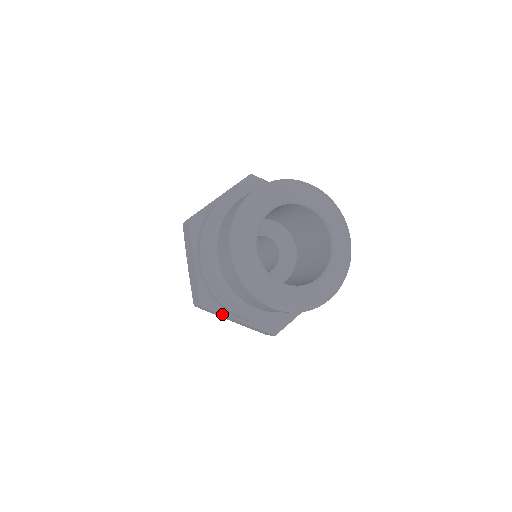
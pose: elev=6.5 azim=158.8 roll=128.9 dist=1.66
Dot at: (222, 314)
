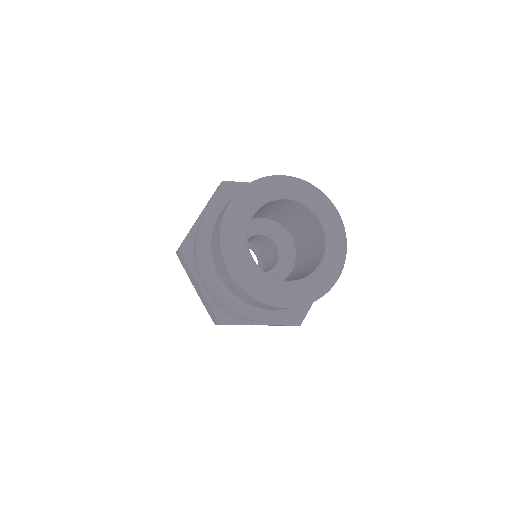
Dot at: occluded
